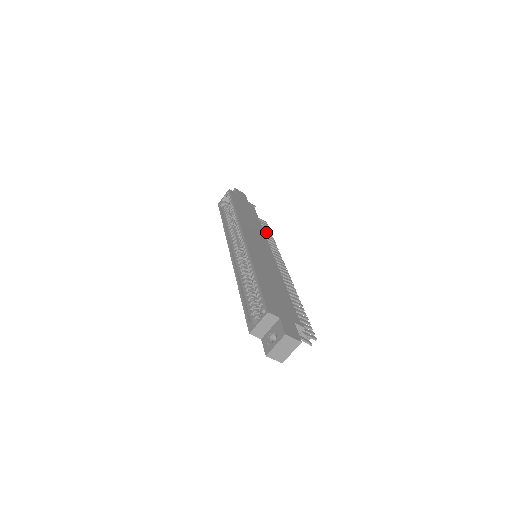
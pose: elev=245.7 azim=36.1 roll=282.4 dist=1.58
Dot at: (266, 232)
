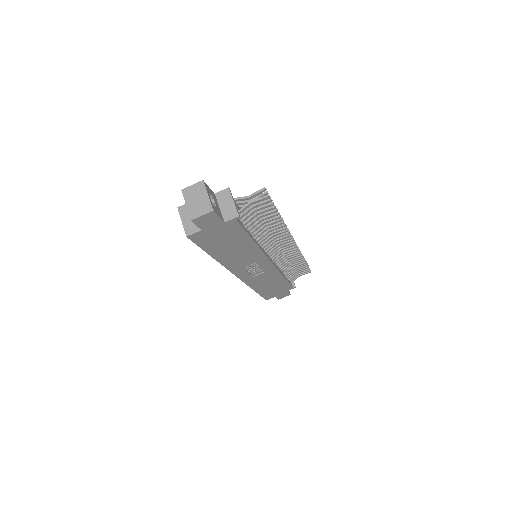
Dot at: occluded
